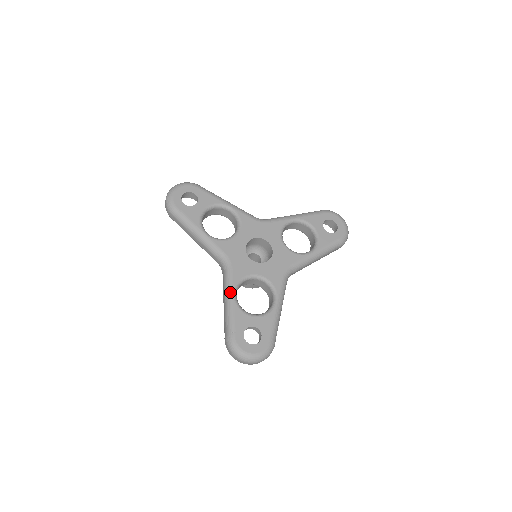
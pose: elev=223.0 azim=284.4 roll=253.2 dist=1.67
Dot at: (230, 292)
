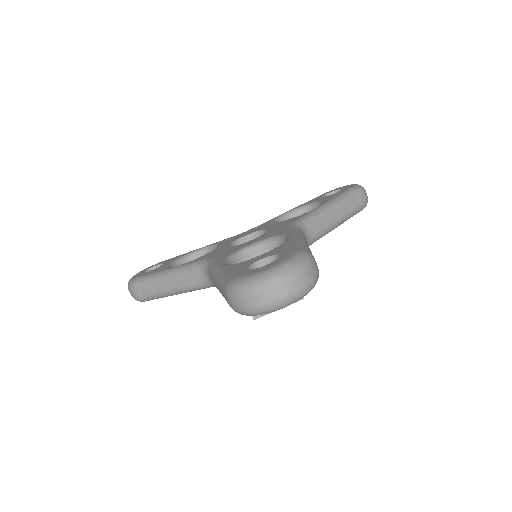
Dot at: (216, 267)
